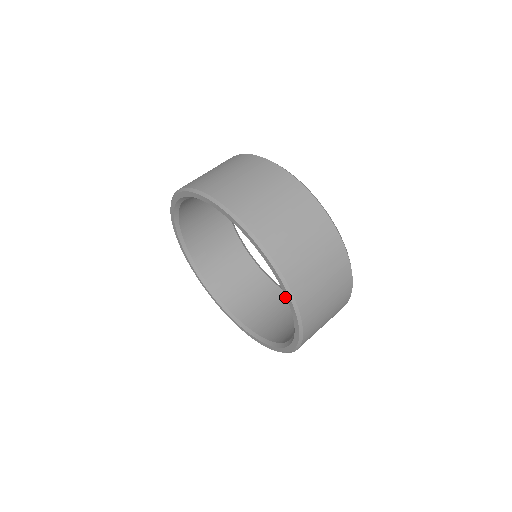
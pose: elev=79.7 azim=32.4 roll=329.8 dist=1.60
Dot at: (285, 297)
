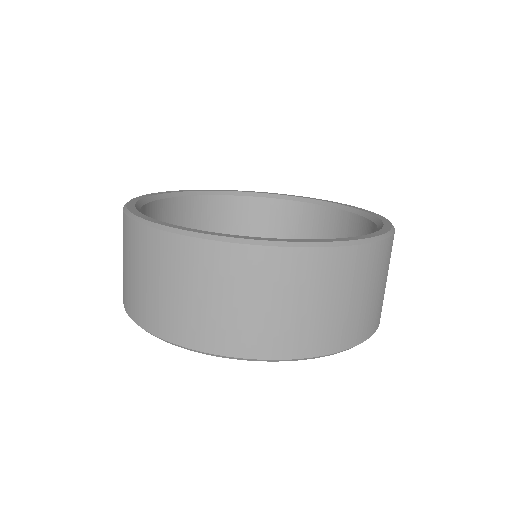
Dot at: (337, 216)
